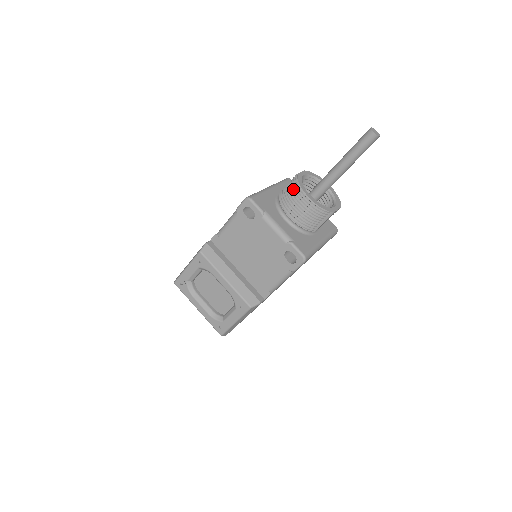
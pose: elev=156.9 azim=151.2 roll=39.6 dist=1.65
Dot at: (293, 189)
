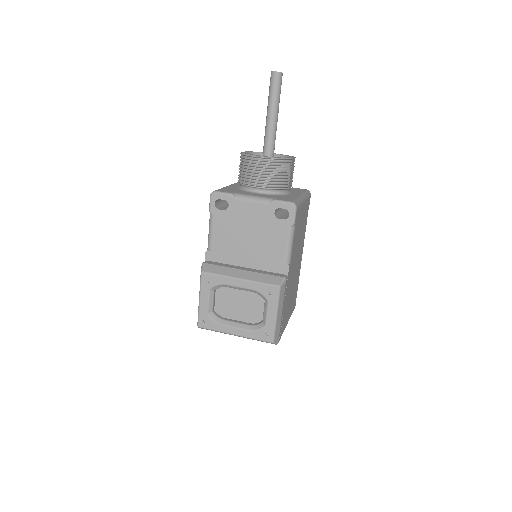
Dot at: (245, 163)
